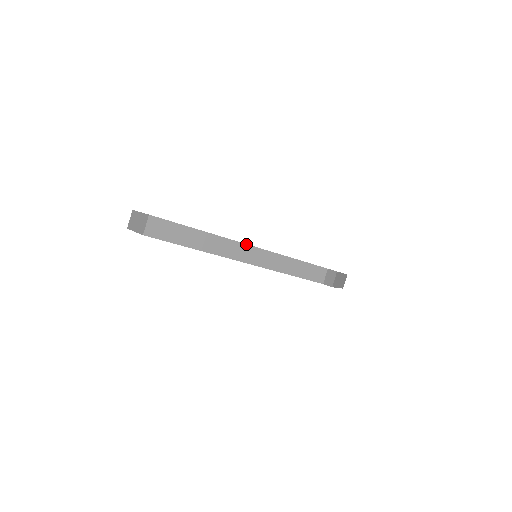
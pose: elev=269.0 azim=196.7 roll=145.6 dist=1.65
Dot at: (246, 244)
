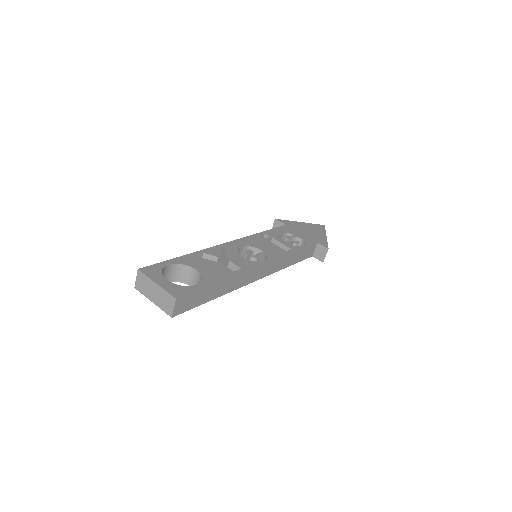
Dot at: (257, 266)
